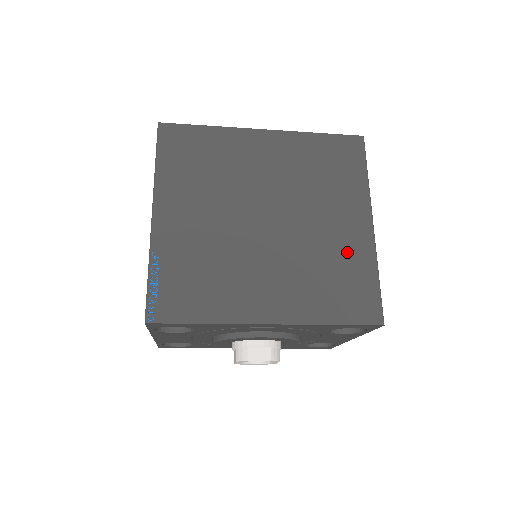
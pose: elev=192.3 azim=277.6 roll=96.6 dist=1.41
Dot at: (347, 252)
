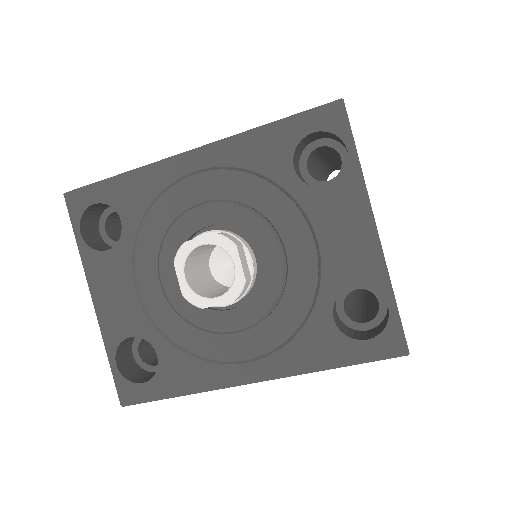
Dot at: occluded
